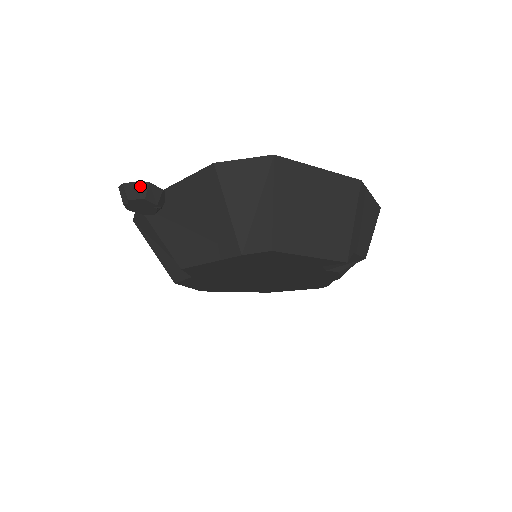
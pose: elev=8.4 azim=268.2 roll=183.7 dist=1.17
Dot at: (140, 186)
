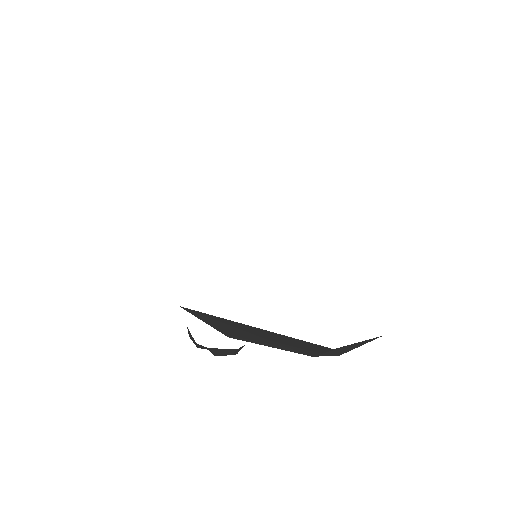
Dot at: (236, 351)
